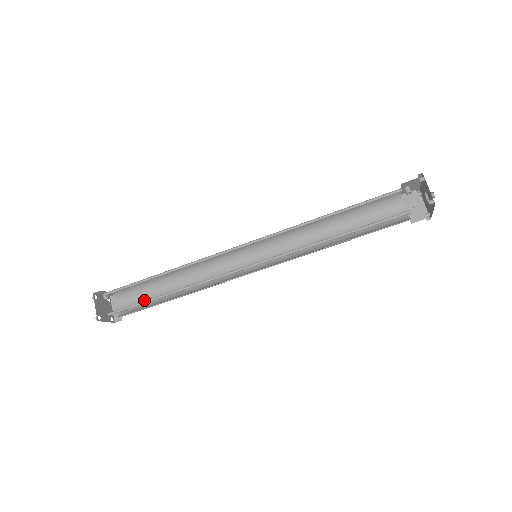
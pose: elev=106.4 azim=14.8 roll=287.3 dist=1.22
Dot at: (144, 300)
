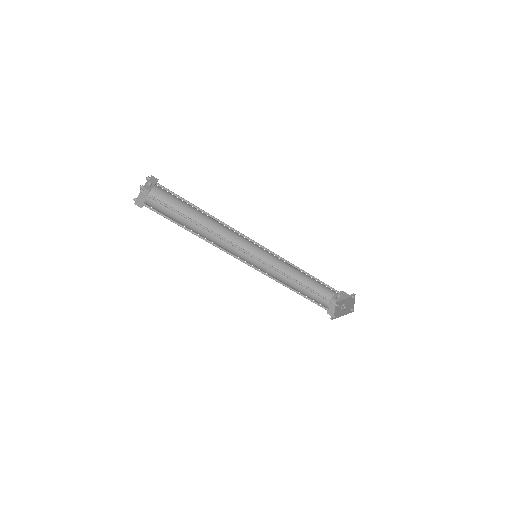
Dot at: (167, 212)
